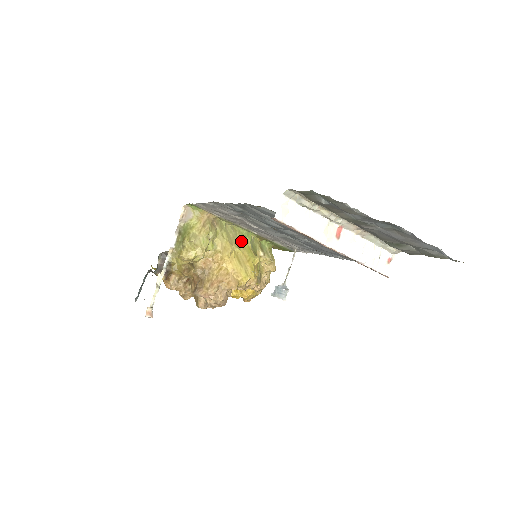
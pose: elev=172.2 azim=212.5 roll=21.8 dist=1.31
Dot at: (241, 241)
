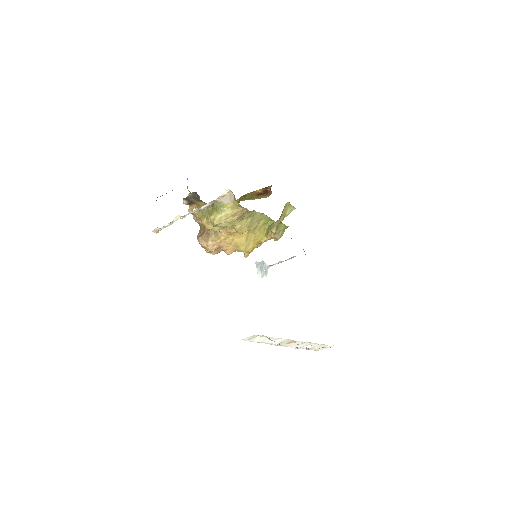
Dot at: (261, 224)
